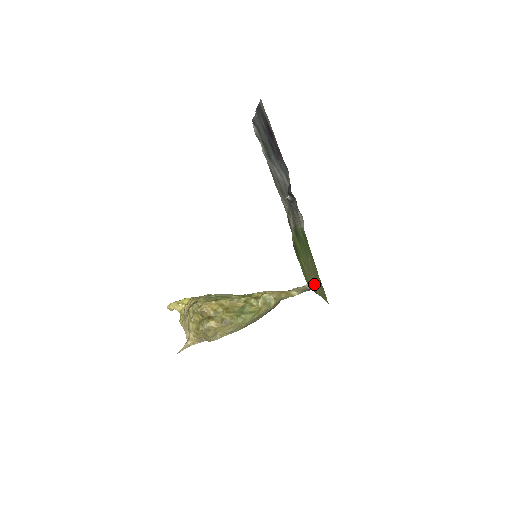
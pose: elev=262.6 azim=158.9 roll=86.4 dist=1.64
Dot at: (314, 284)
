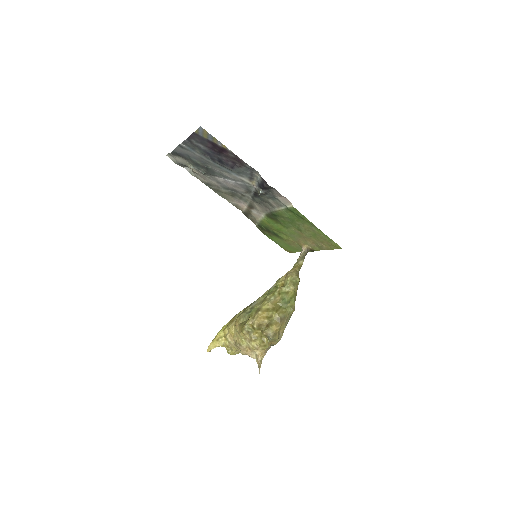
Dot at: (310, 245)
